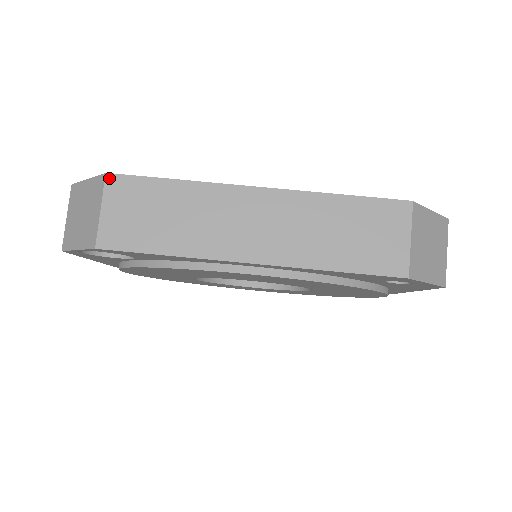
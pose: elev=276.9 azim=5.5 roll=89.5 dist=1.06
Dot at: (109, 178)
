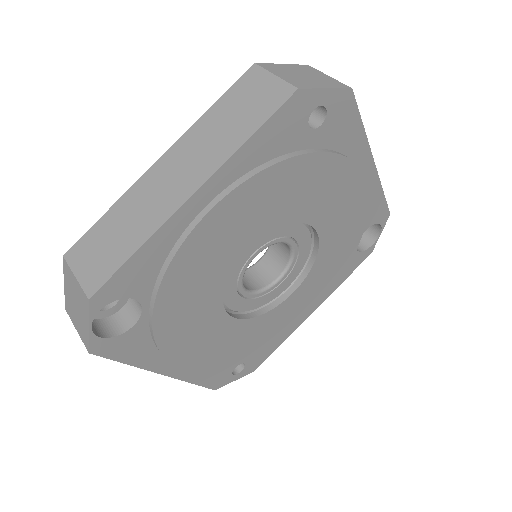
Dot at: (67, 256)
